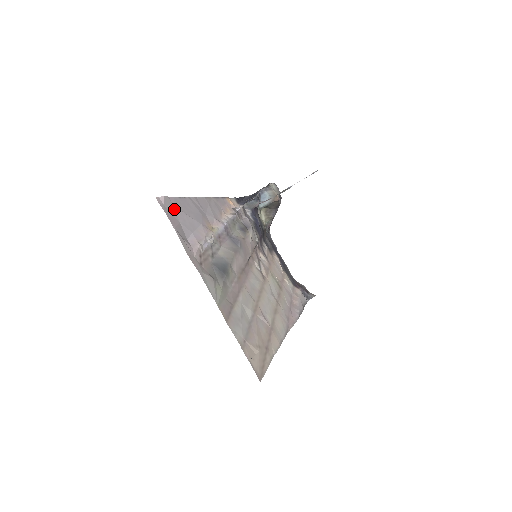
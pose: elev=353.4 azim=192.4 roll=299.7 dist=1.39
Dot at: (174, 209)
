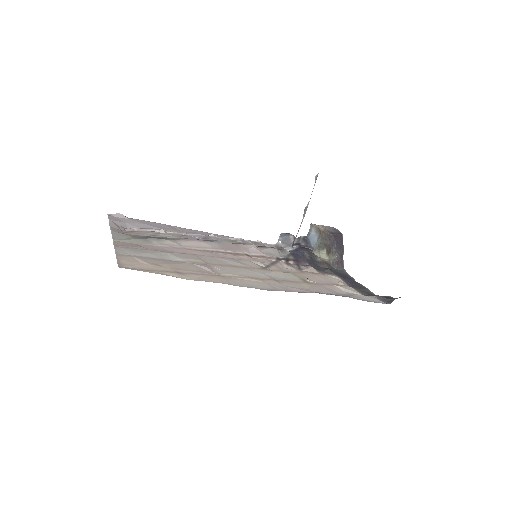
Dot at: (128, 220)
